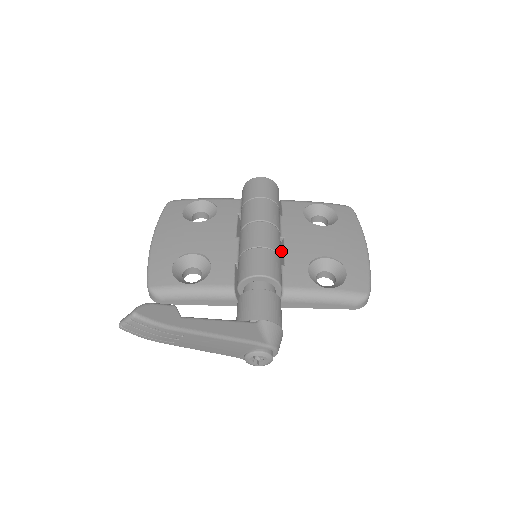
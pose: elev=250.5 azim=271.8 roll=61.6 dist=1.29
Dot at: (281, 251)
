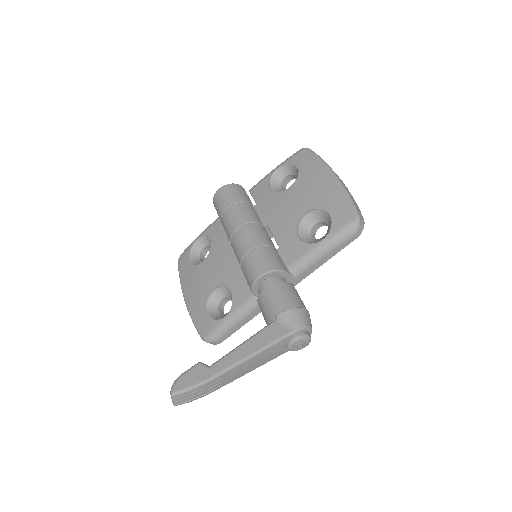
Dot at: occluded
